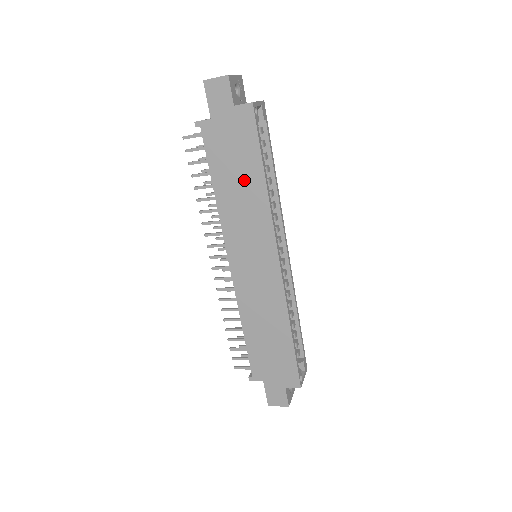
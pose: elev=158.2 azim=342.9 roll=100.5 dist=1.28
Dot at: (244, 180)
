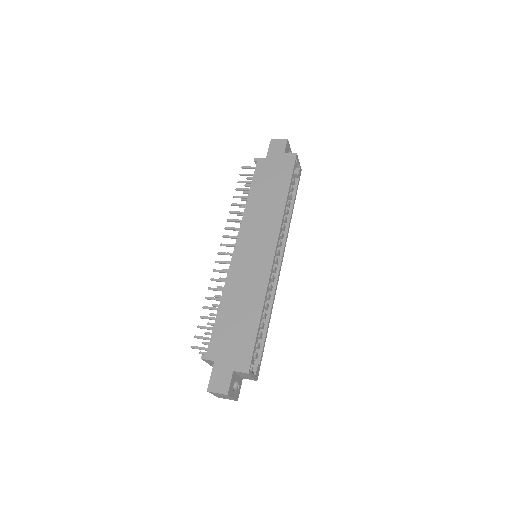
Dot at: (272, 194)
